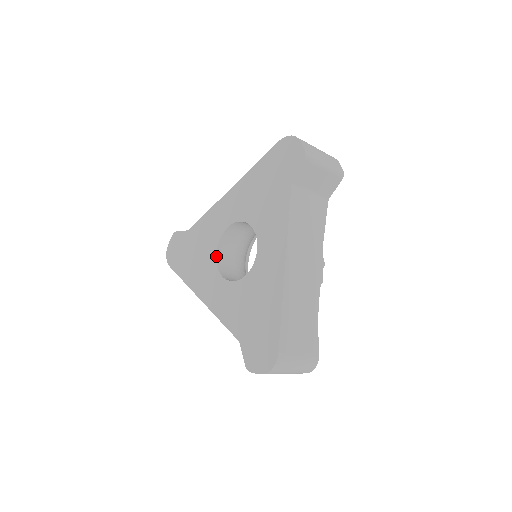
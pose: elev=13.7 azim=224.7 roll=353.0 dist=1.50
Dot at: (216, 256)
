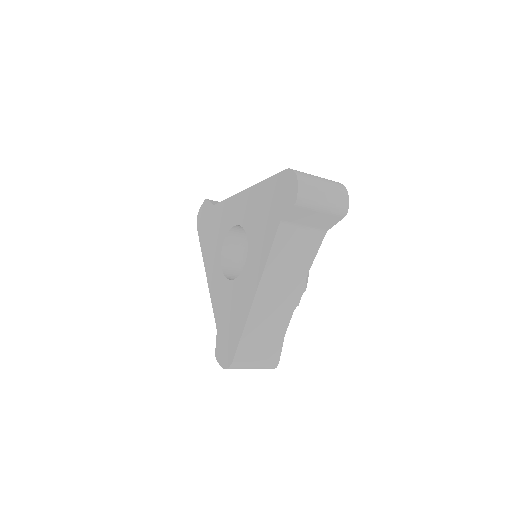
Dot at: (223, 245)
